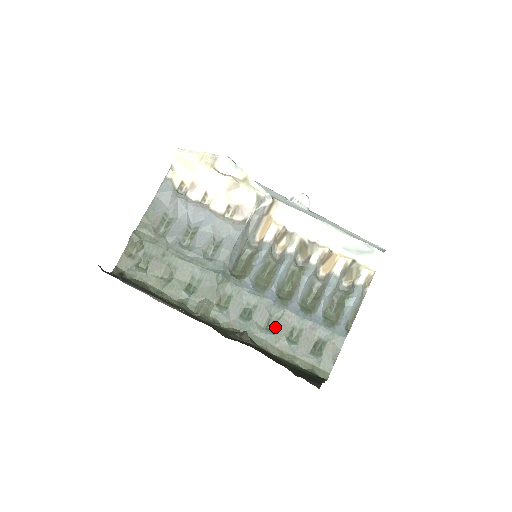
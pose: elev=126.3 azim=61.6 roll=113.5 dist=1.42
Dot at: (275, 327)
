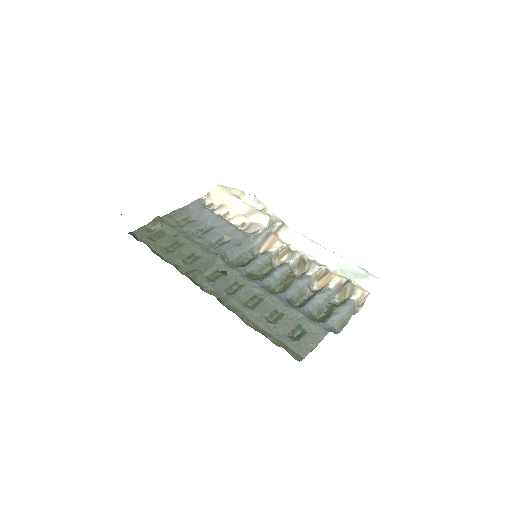
Dot at: (256, 305)
